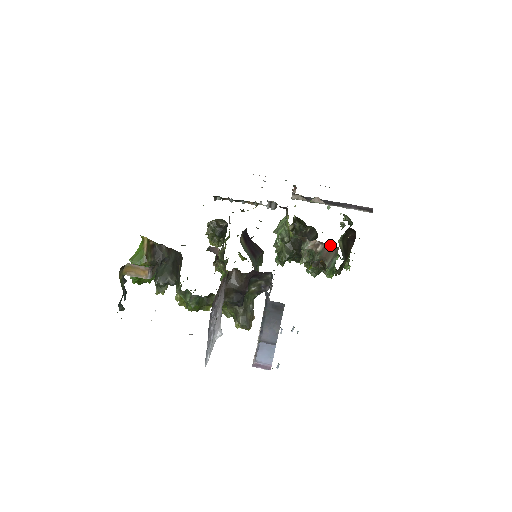
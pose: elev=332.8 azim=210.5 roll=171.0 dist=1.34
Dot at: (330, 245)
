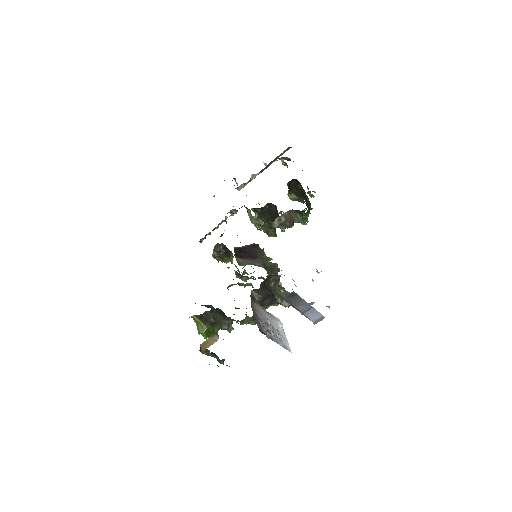
Dot at: (286, 212)
